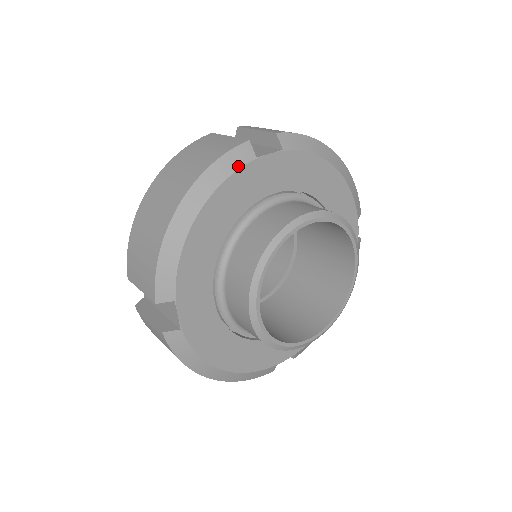
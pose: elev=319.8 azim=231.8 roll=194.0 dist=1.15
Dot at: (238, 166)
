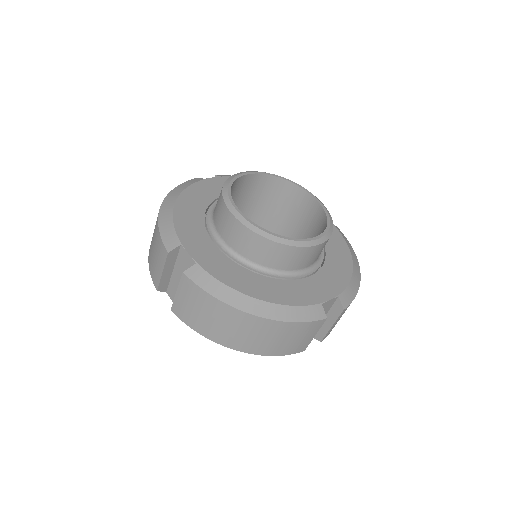
Dot at: (194, 182)
